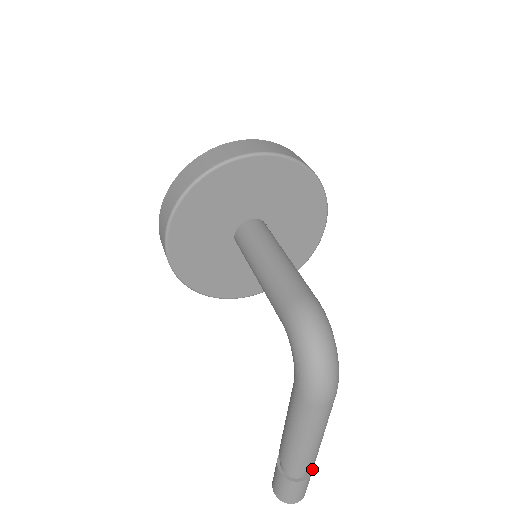
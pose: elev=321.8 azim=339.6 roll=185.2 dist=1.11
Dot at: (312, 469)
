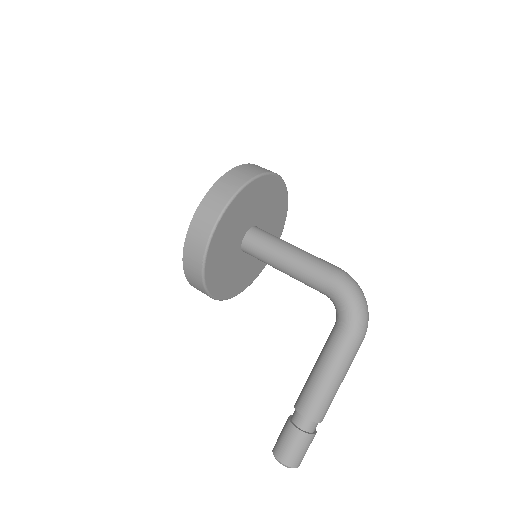
Dot at: occluded
